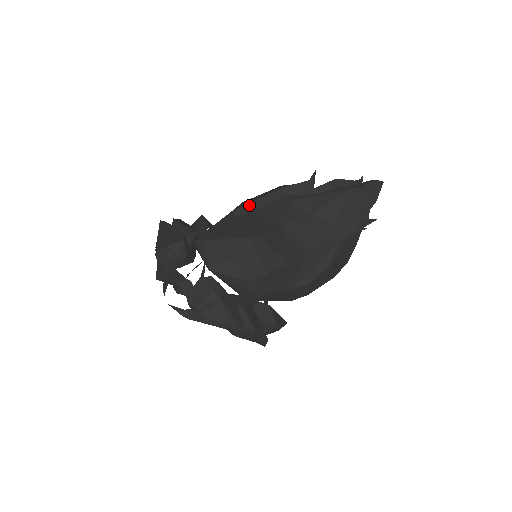
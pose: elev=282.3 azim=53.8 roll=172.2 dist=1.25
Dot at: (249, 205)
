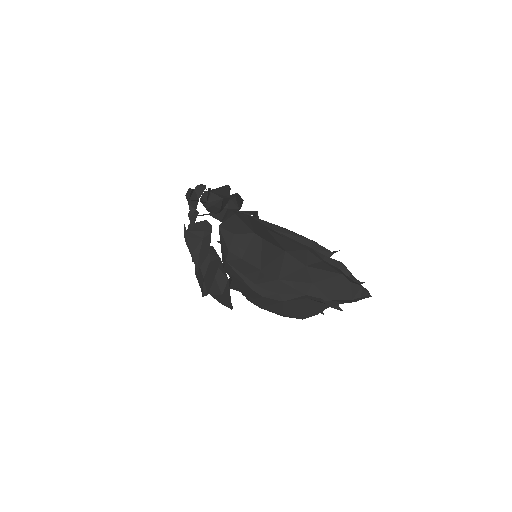
Dot at: (284, 230)
